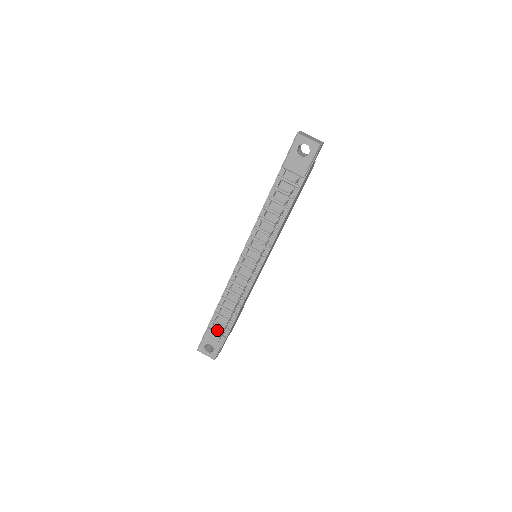
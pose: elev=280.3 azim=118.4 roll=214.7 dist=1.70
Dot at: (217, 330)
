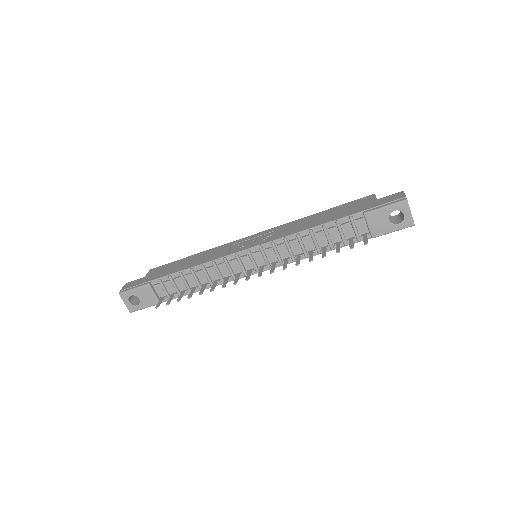
Dot at: (157, 290)
